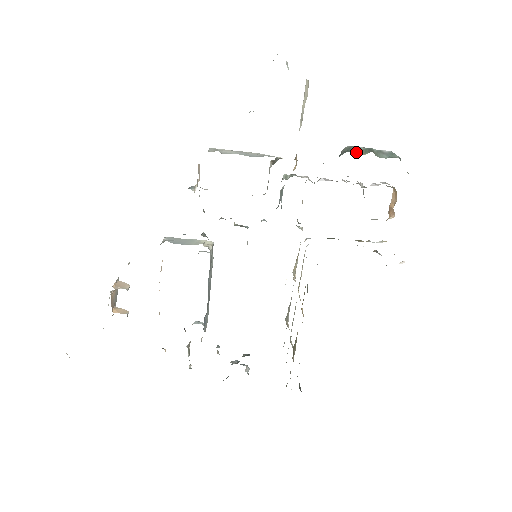
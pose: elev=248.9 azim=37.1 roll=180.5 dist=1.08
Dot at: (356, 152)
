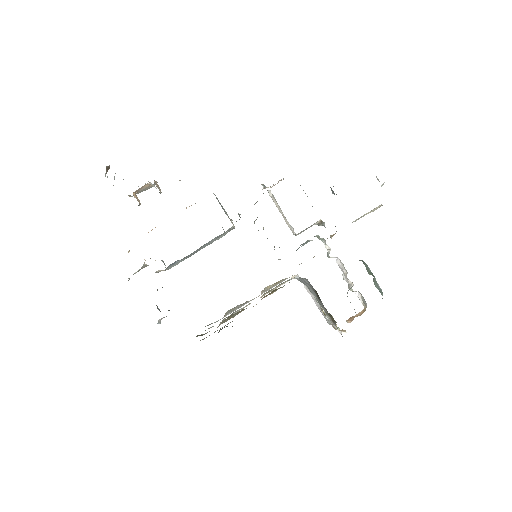
Dot at: (366, 267)
